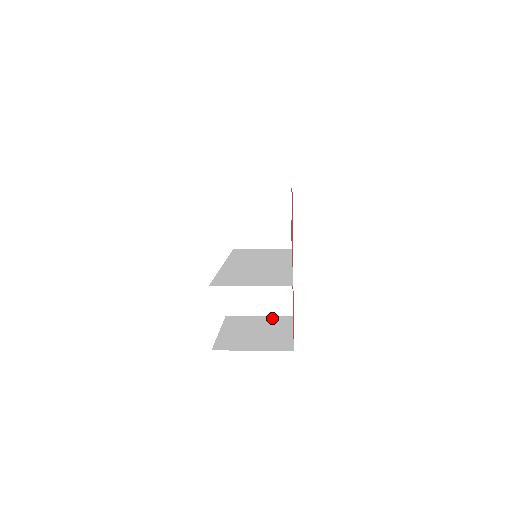
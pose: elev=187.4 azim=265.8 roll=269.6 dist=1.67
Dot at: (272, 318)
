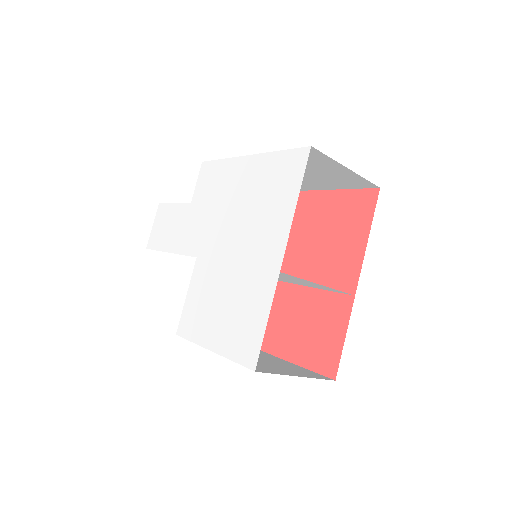
Dot at: occluded
